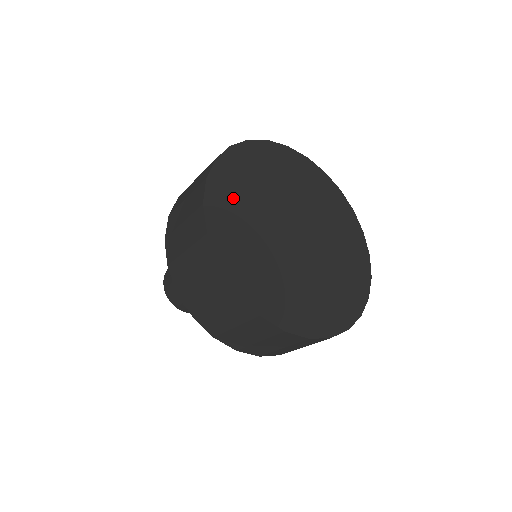
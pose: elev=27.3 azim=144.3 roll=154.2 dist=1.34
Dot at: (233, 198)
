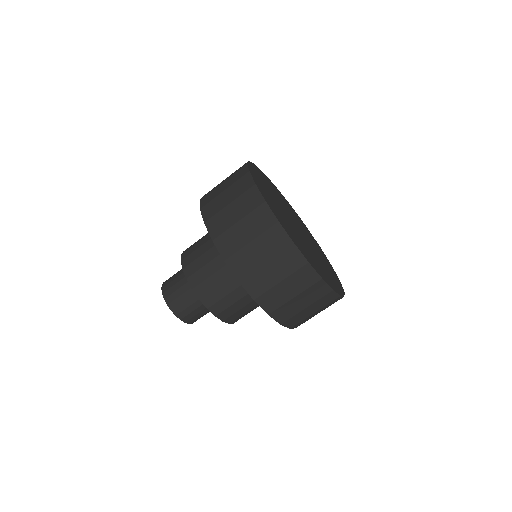
Dot at: (269, 184)
